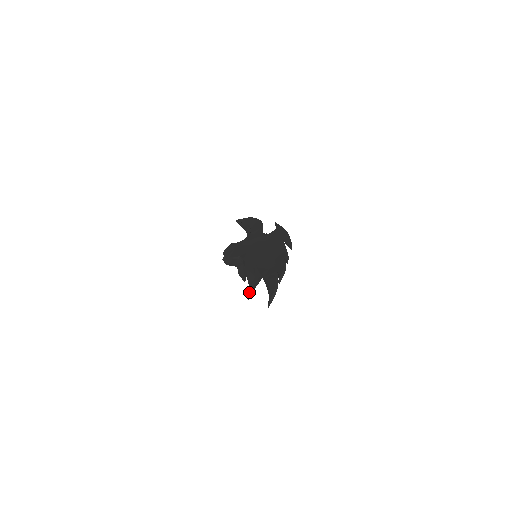
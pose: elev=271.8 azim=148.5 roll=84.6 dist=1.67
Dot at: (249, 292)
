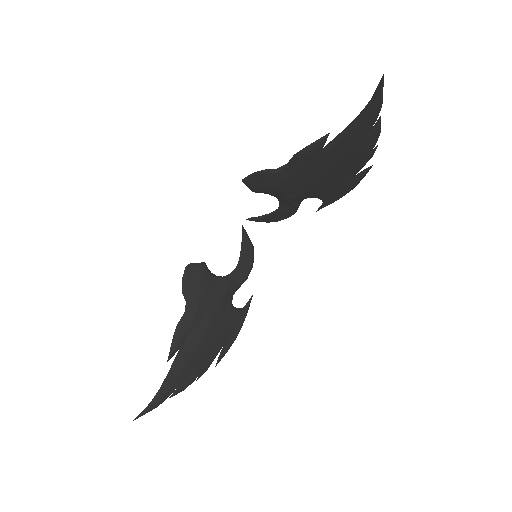
Dot at: occluded
